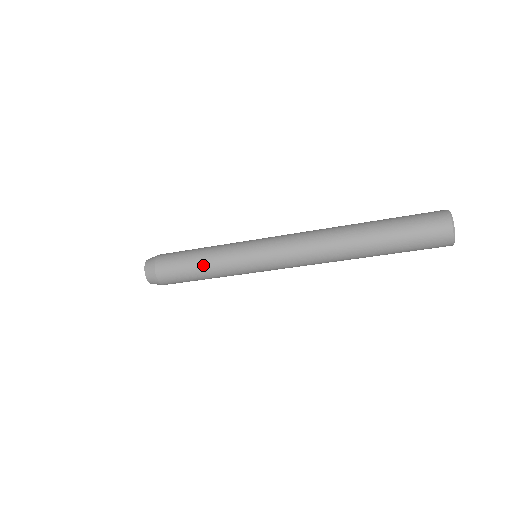
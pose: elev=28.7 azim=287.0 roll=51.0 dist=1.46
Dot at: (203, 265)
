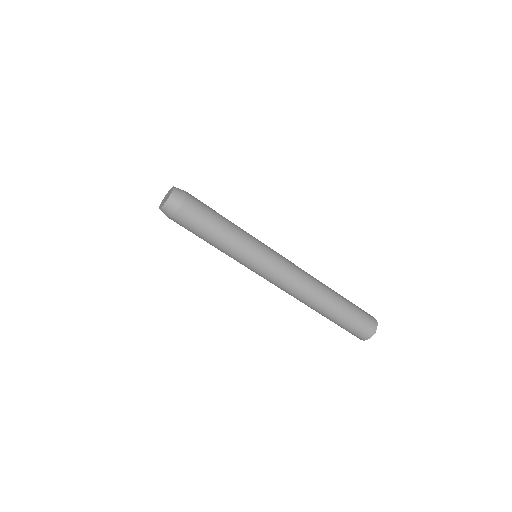
Dot at: (219, 239)
